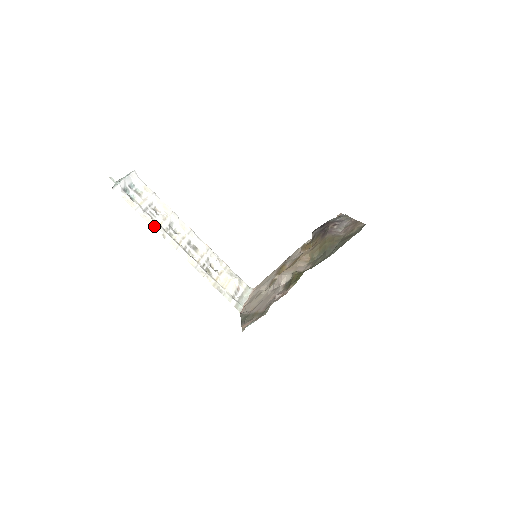
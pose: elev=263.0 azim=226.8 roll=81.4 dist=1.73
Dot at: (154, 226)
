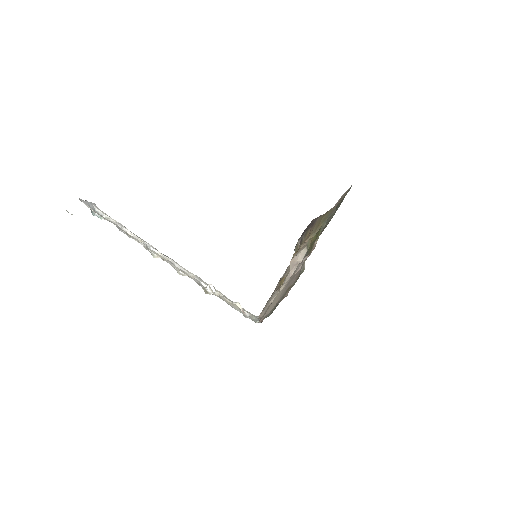
Dot at: (133, 238)
